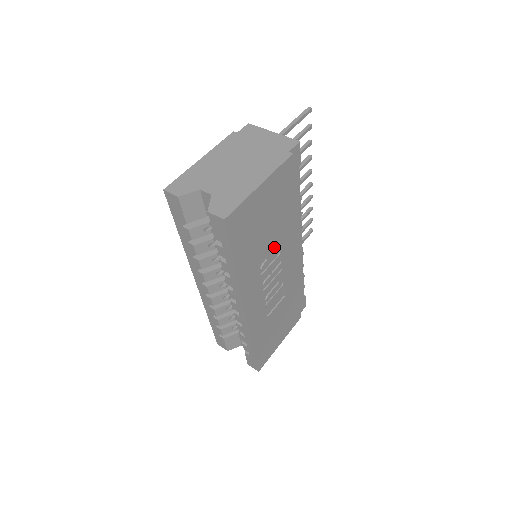
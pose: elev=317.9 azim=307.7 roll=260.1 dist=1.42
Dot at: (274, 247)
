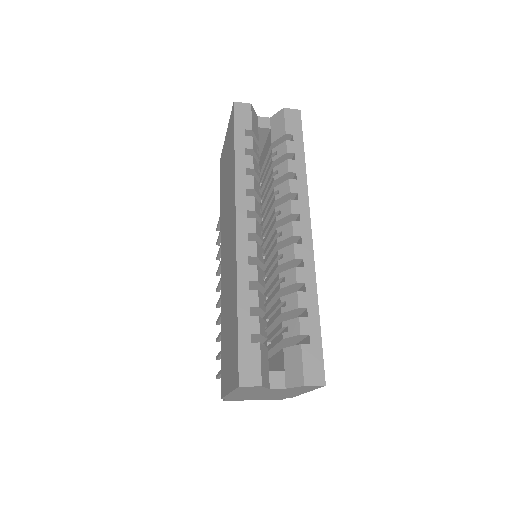
Dot at: occluded
